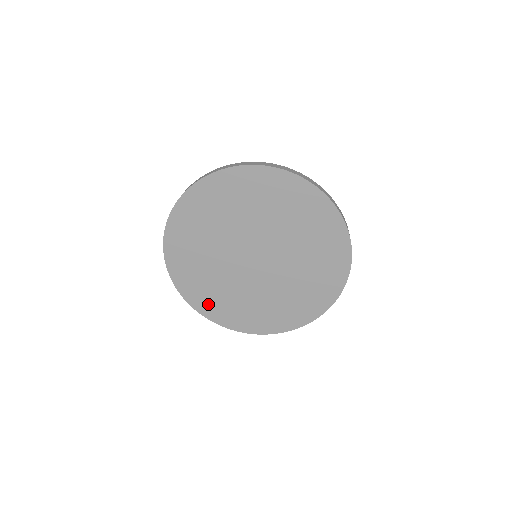
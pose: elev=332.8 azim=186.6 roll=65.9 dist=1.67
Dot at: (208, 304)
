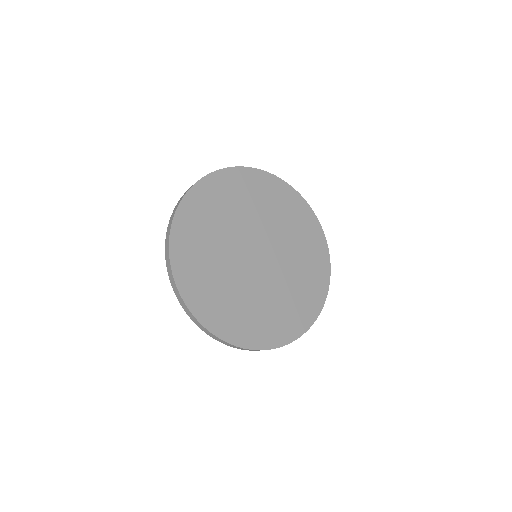
Dot at: (202, 299)
